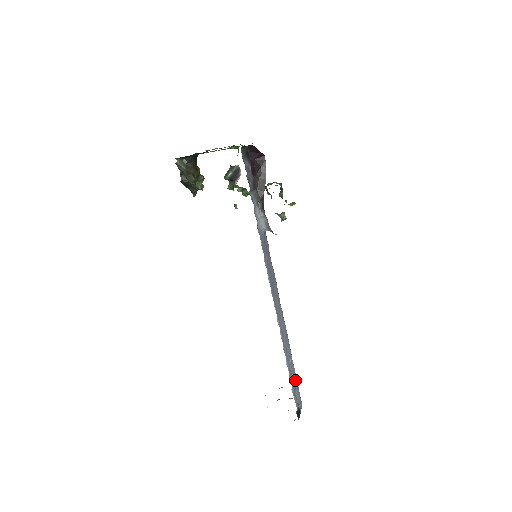
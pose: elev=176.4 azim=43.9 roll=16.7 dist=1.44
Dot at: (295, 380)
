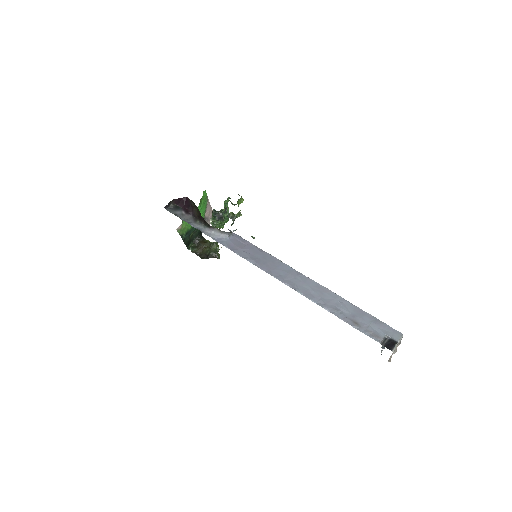
Dot at: (366, 318)
